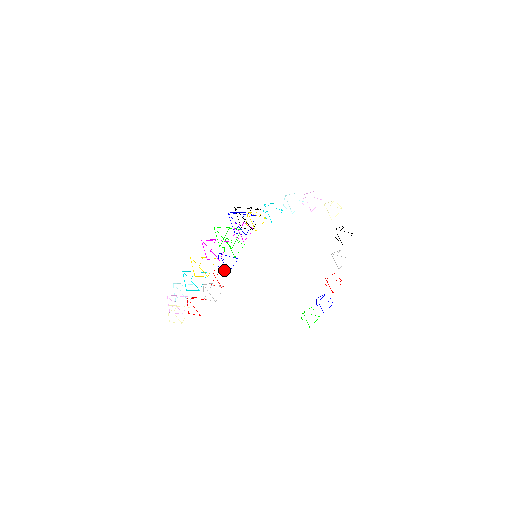
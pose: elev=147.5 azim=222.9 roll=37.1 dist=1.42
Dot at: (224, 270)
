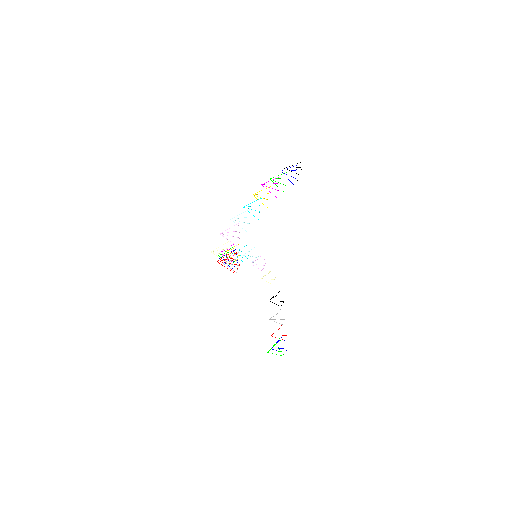
Dot at: occluded
